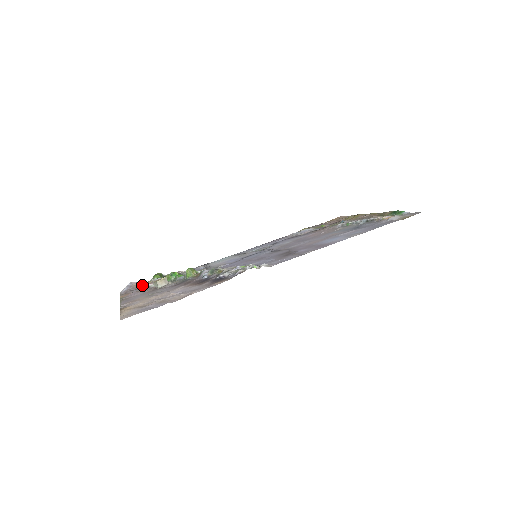
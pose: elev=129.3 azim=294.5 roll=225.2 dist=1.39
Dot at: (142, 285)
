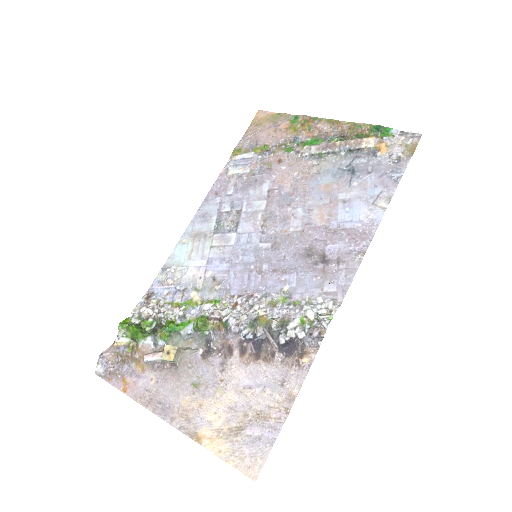
Dot at: (125, 355)
